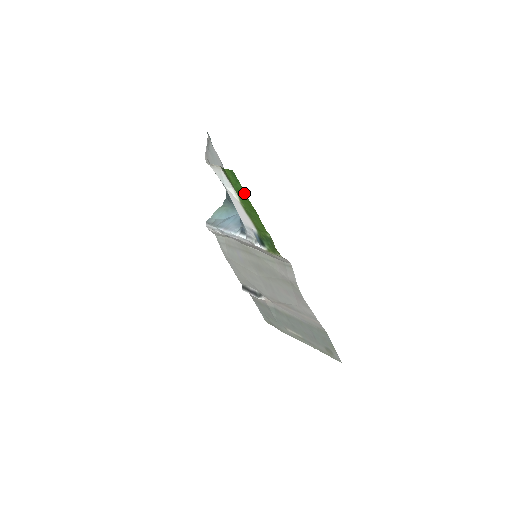
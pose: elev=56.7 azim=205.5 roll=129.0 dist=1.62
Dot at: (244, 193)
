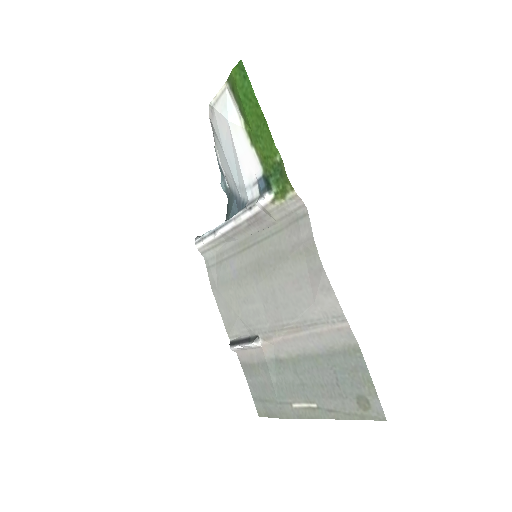
Dot at: (252, 92)
